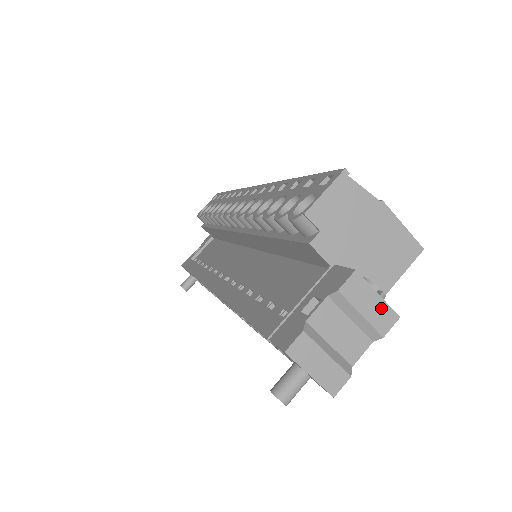
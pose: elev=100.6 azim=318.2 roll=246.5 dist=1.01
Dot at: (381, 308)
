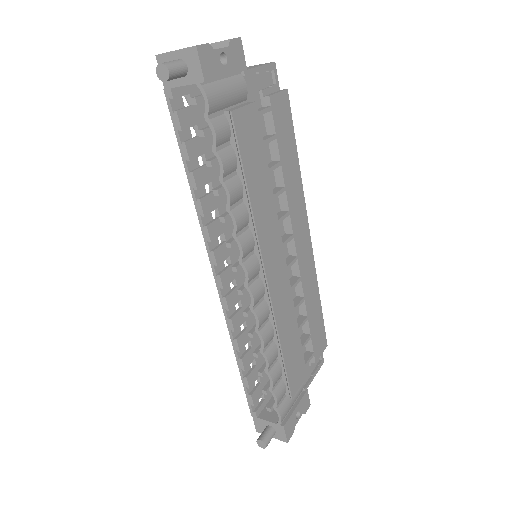
Dot at: occluded
